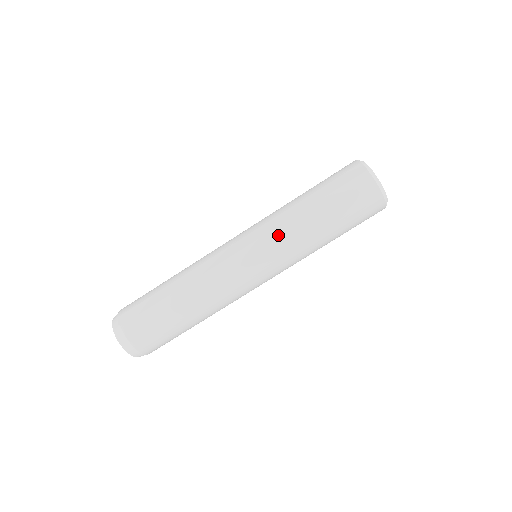
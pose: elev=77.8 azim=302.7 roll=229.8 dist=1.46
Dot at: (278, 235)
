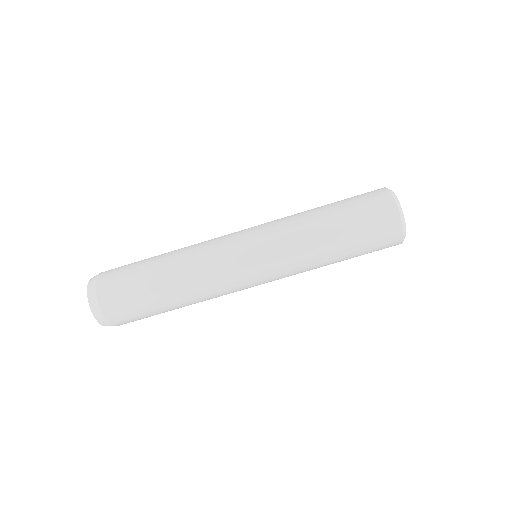
Dot at: (280, 221)
